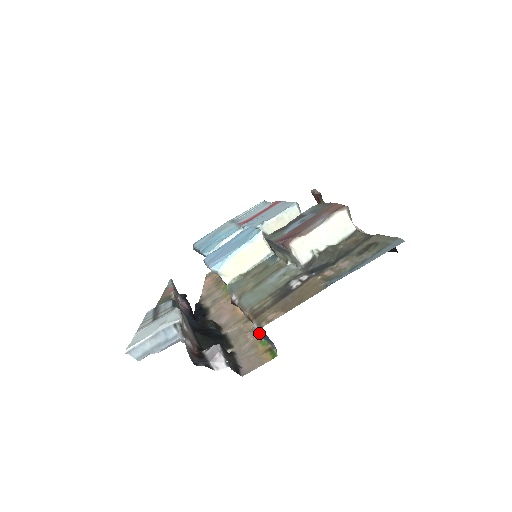
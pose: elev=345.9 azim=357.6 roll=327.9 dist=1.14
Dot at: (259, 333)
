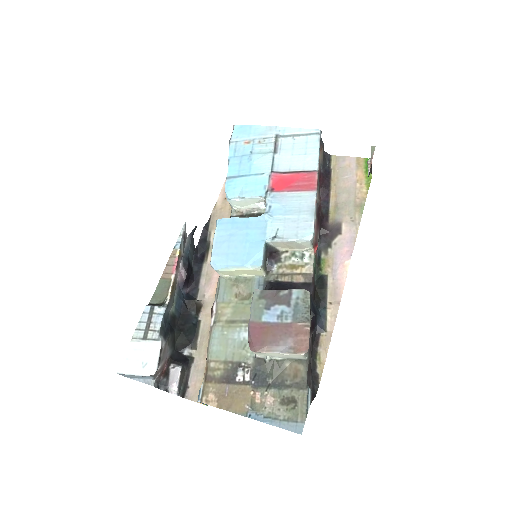
Dot at: (203, 389)
